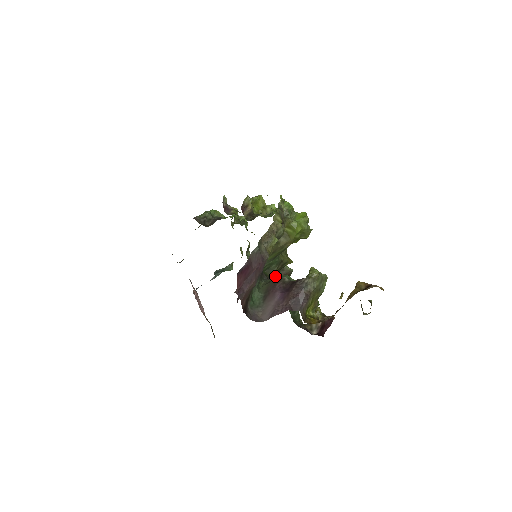
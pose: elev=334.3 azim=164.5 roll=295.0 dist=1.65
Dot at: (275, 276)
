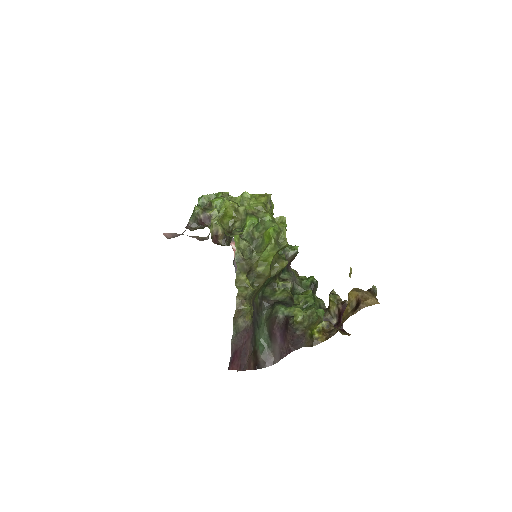
Dot at: (277, 288)
